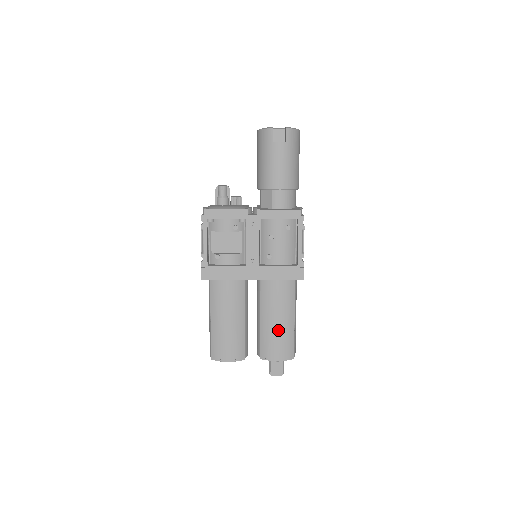
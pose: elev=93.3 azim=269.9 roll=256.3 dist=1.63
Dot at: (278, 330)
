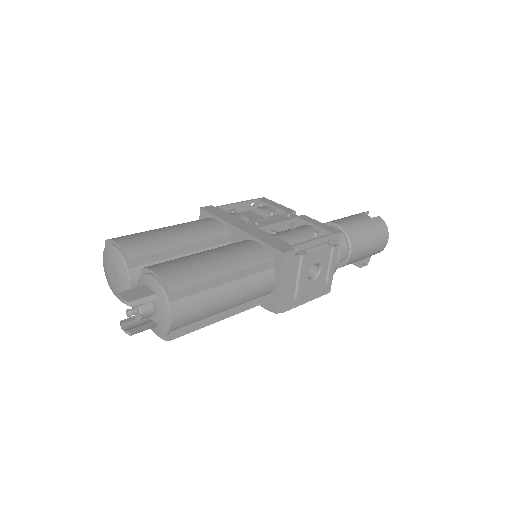
Dot at: (200, 260)
